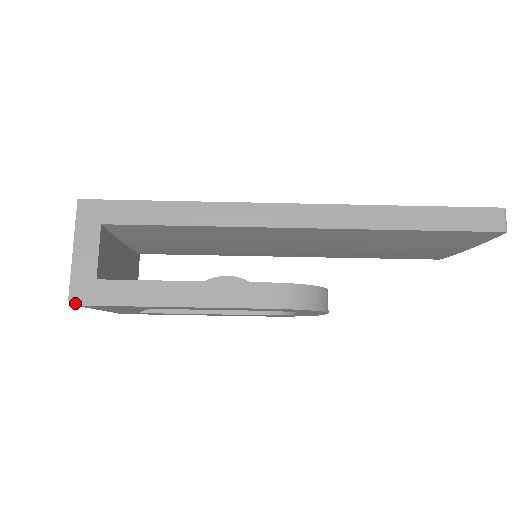
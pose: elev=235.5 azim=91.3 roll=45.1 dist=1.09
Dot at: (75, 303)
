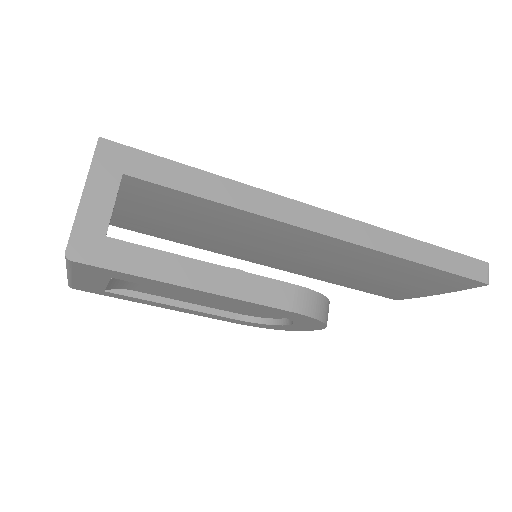
Dot at: (73, 258)
